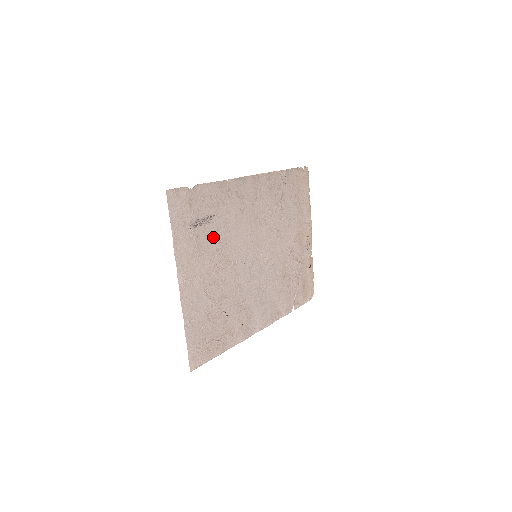
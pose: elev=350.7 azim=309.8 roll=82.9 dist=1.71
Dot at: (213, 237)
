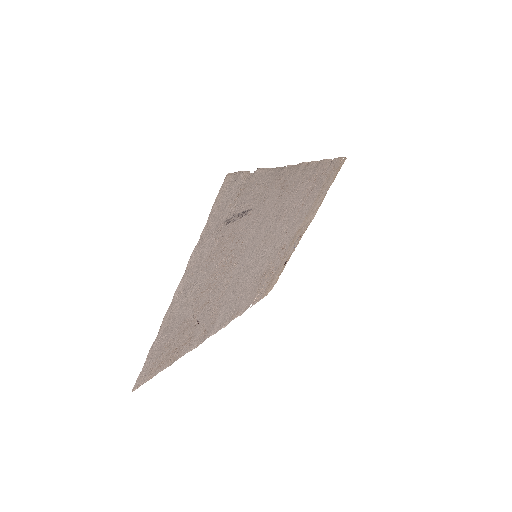
Dot at: (235, 236)
